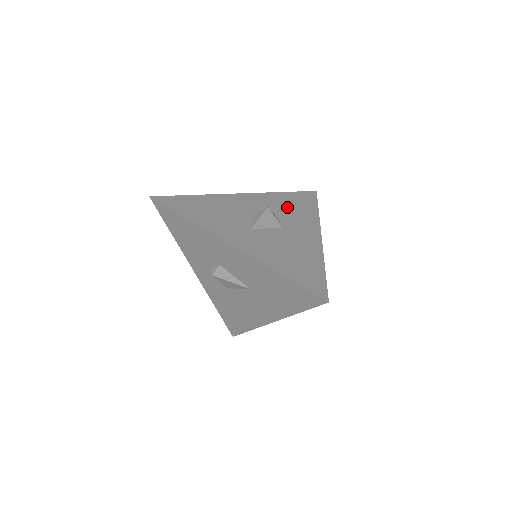
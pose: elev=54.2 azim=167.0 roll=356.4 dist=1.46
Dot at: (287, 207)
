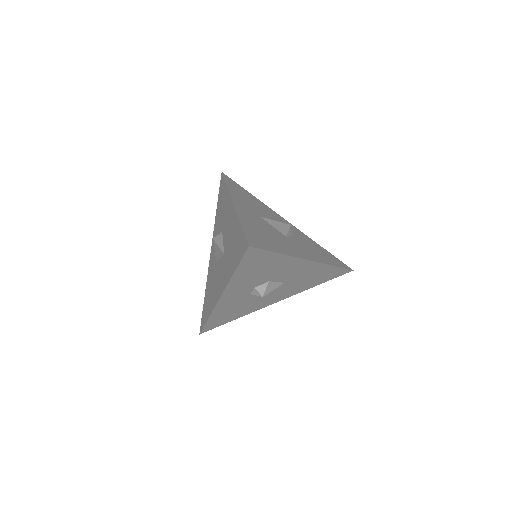
Dot at: (310, 245)
